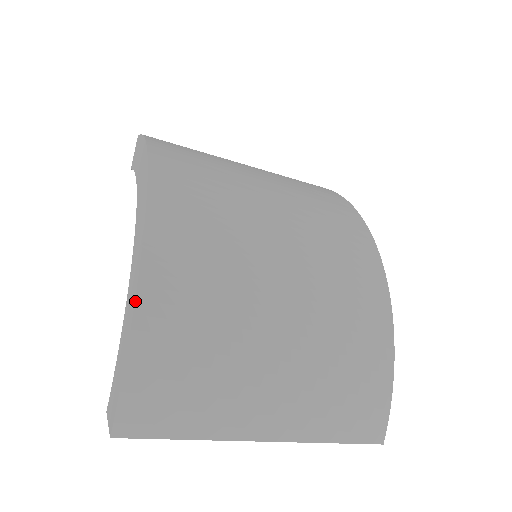
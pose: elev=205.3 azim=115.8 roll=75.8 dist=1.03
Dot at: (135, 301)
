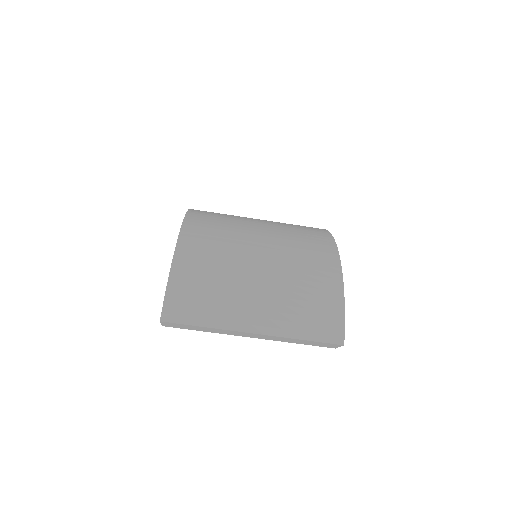
Dot at: (173, 256)
